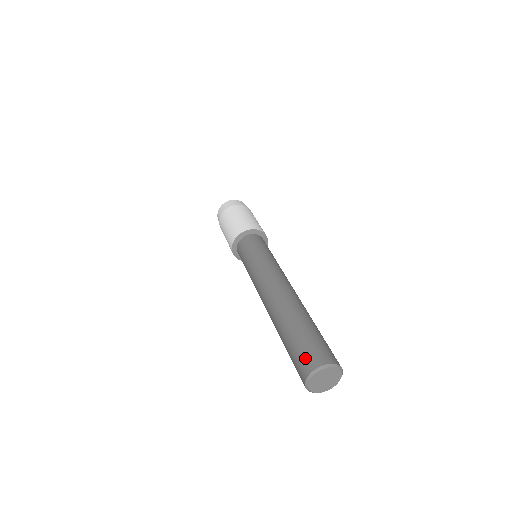
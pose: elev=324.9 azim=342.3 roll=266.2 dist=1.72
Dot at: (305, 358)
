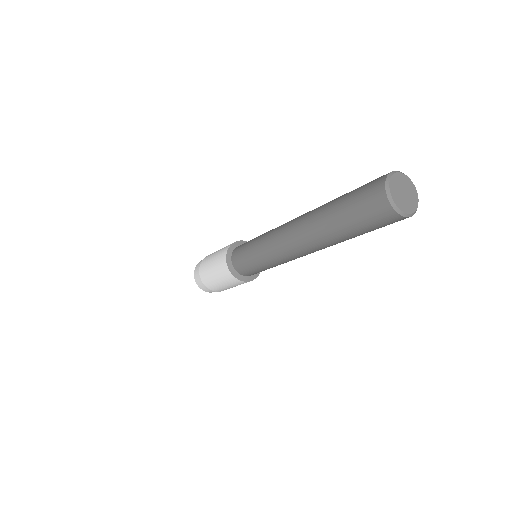
Dot at: occluded
